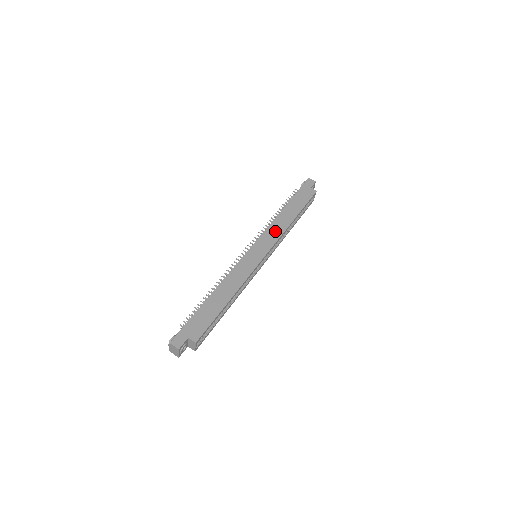
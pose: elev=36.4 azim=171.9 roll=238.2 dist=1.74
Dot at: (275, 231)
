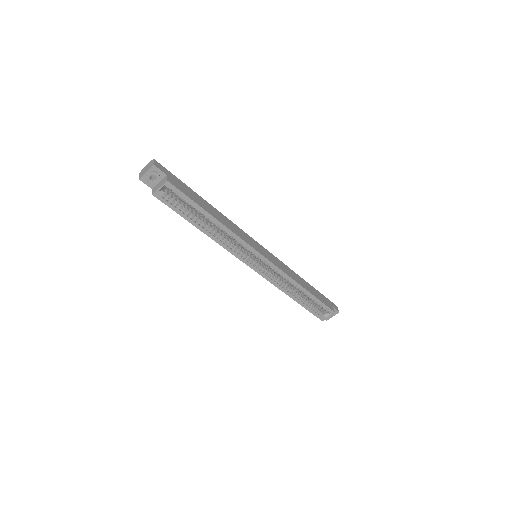
Dot at: (286, 269)
